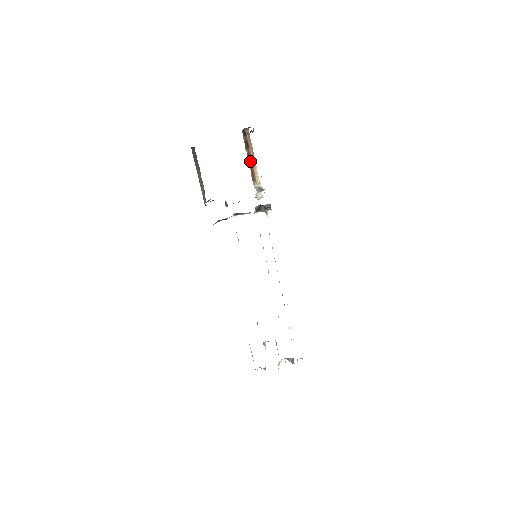
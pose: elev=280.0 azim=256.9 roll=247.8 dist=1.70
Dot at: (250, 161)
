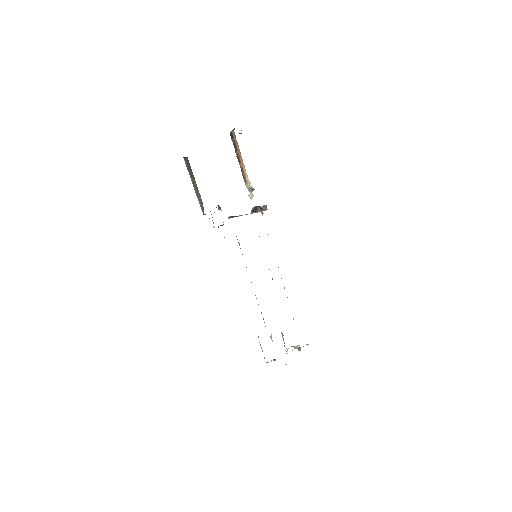
Dot at: (239, 163)
